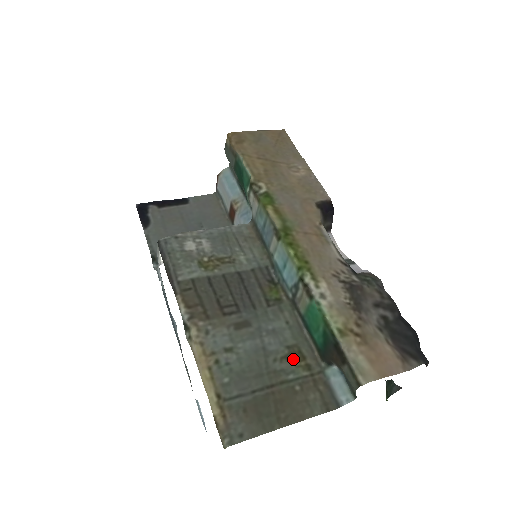
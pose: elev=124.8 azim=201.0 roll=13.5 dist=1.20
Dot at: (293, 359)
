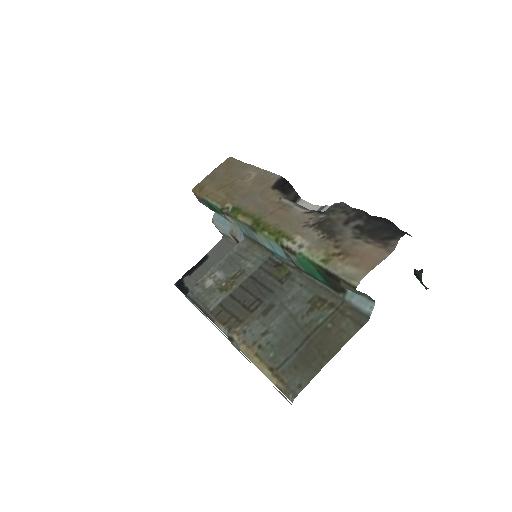
Dot at: (317, 307)
